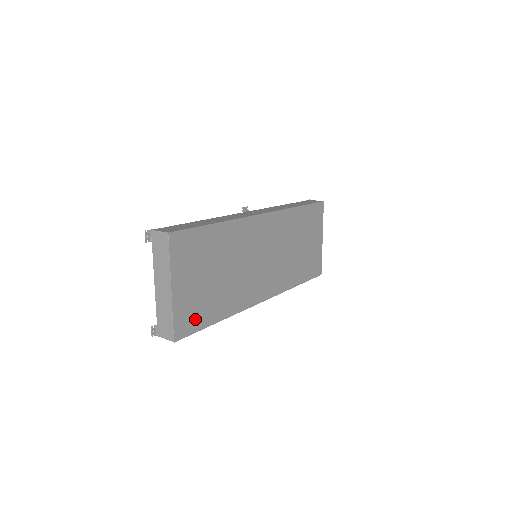
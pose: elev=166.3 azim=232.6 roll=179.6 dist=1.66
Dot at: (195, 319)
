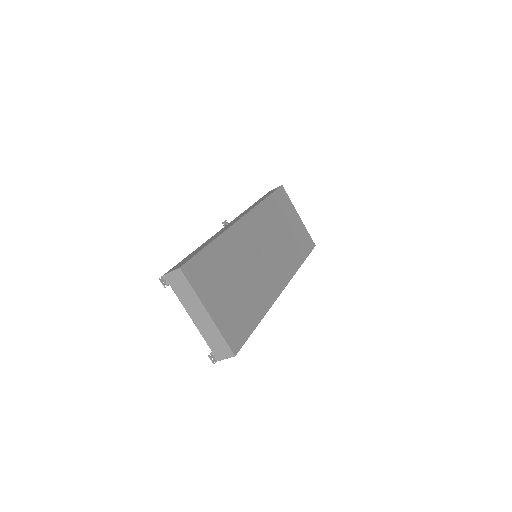
Dot at: (240, 329)
